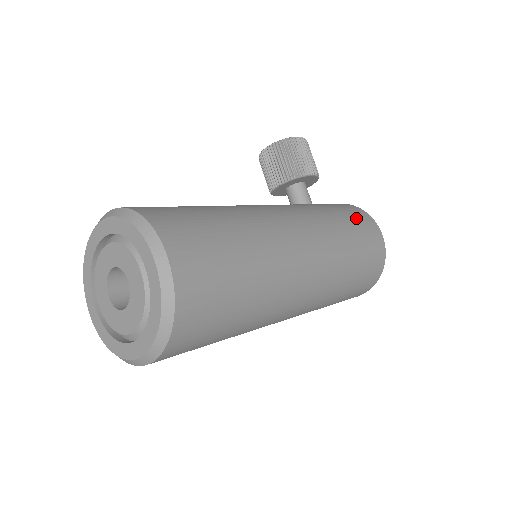
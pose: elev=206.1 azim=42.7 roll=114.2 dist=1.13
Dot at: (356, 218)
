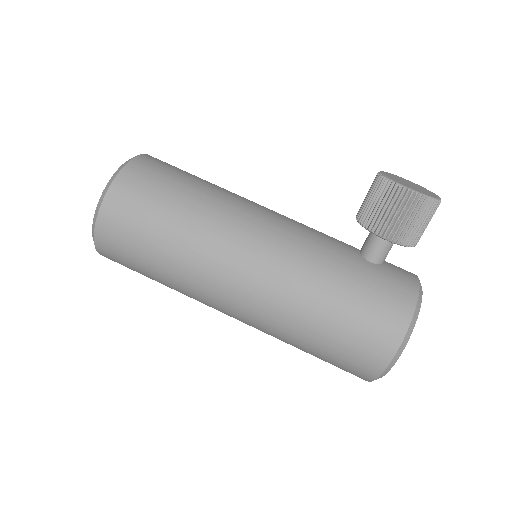
Dot at: (368, 316)
